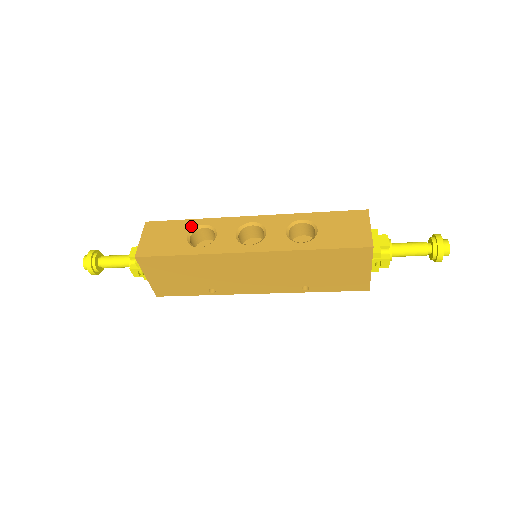
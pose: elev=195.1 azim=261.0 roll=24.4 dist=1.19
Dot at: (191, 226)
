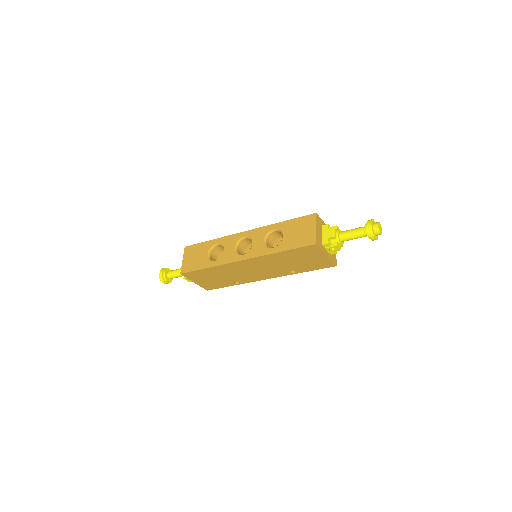
Dot at: (210, 246)
